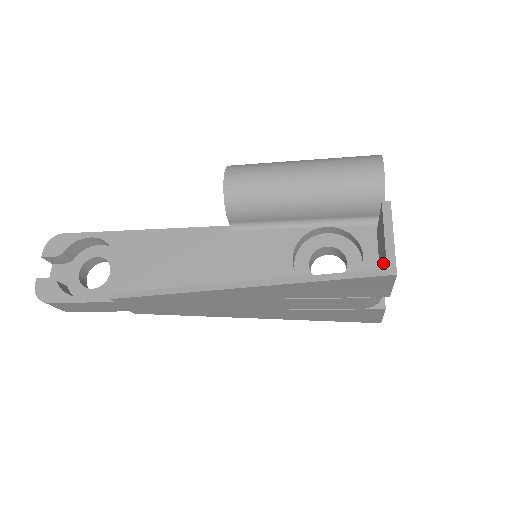
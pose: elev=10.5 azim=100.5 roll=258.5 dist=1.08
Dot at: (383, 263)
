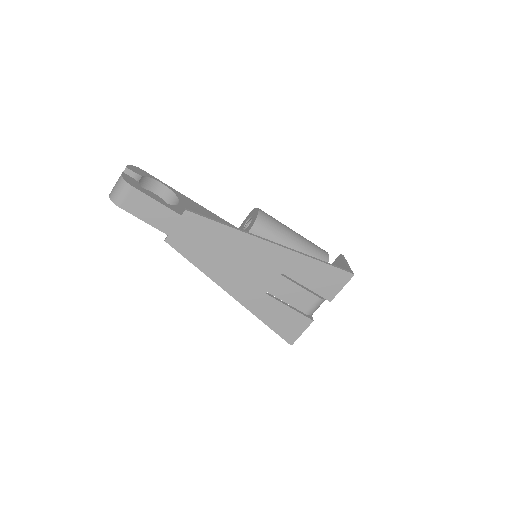
Dot at: occluded
